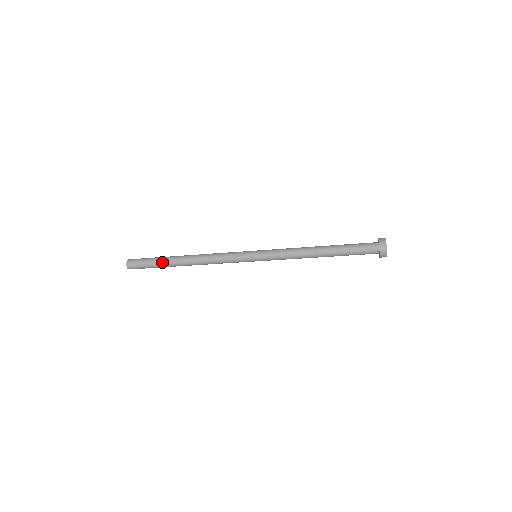
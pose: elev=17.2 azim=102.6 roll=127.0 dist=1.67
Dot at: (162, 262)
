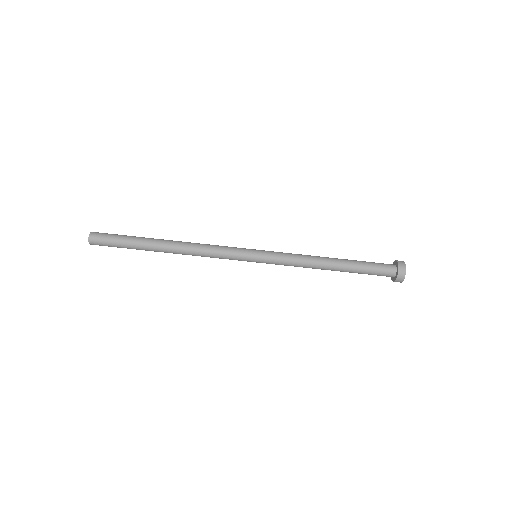
Dot at: occluded
